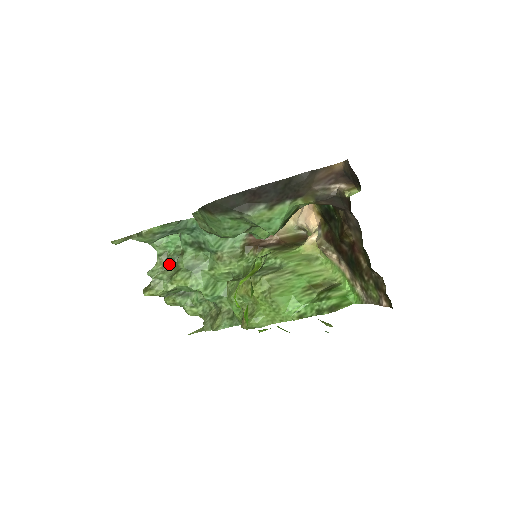
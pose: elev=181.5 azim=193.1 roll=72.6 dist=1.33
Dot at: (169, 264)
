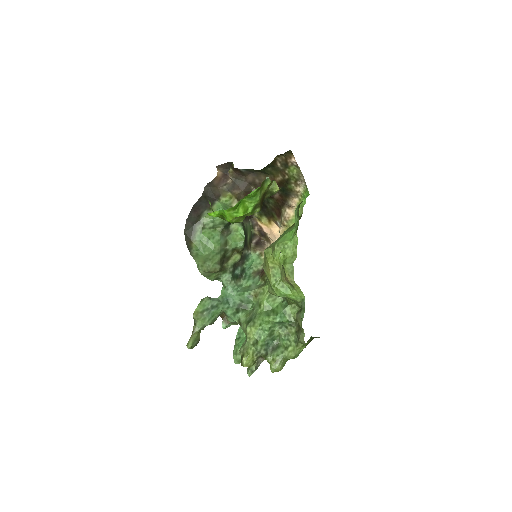
Dot at: occluded
